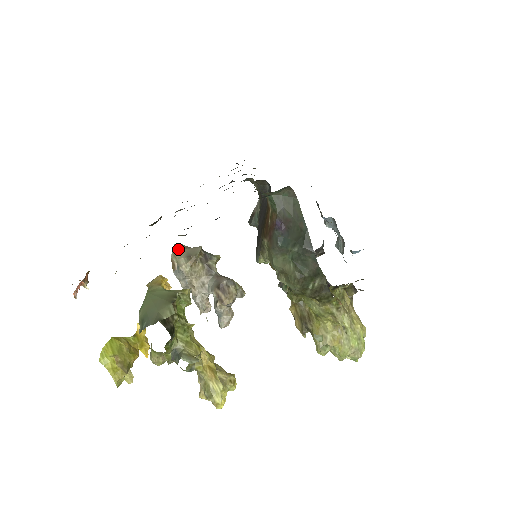
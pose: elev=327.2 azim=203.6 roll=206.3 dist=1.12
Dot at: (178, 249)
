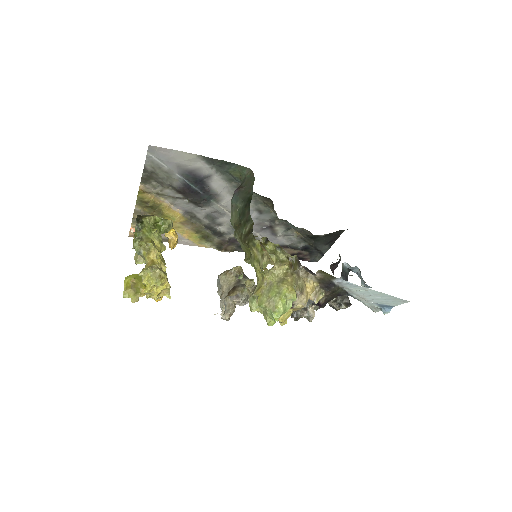
Dot at: occluded
